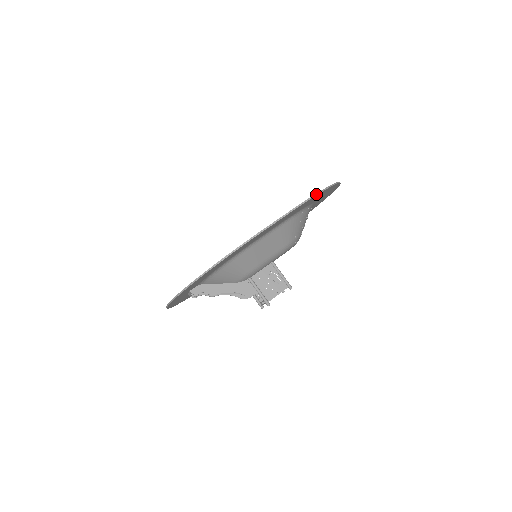
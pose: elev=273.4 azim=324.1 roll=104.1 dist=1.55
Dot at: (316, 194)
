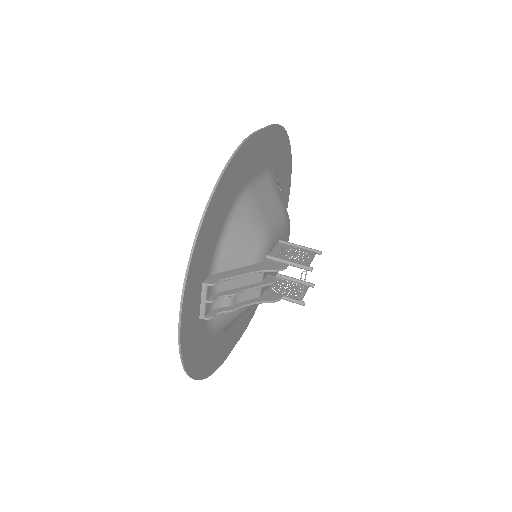
Dot at: (282, 127)
